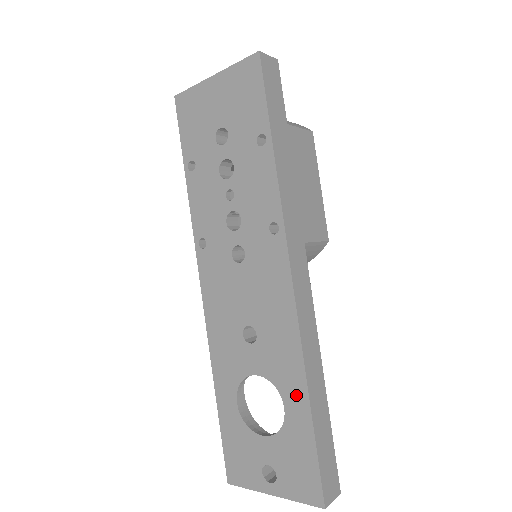
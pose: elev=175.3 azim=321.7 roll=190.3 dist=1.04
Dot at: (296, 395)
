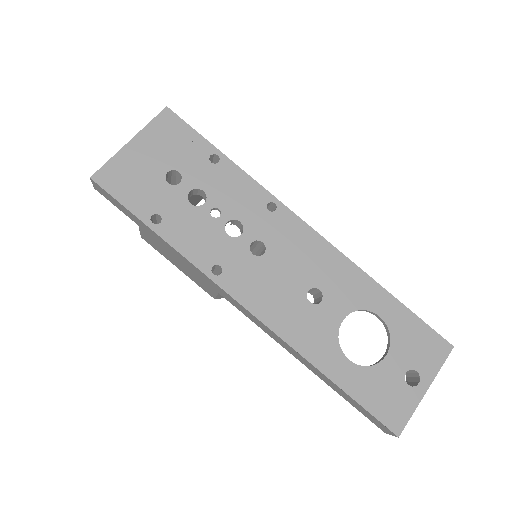
Dot at: (378, 298)
